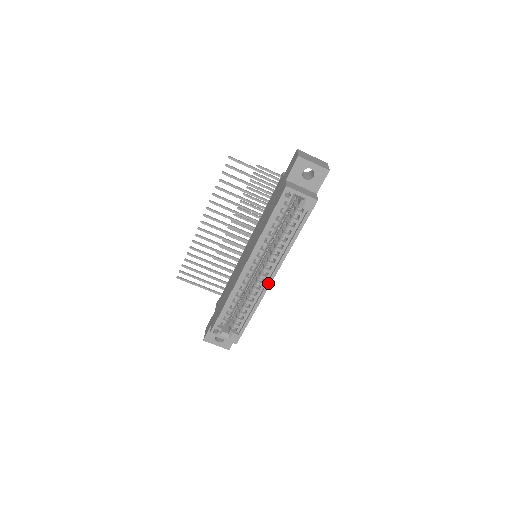
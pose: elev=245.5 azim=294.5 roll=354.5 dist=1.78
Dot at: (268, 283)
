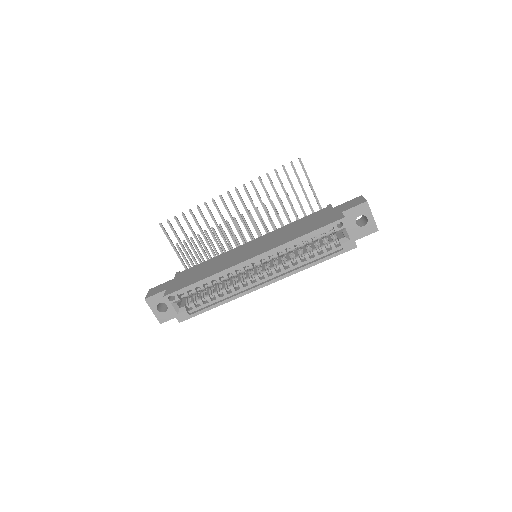
Dot at: (258, 286)
